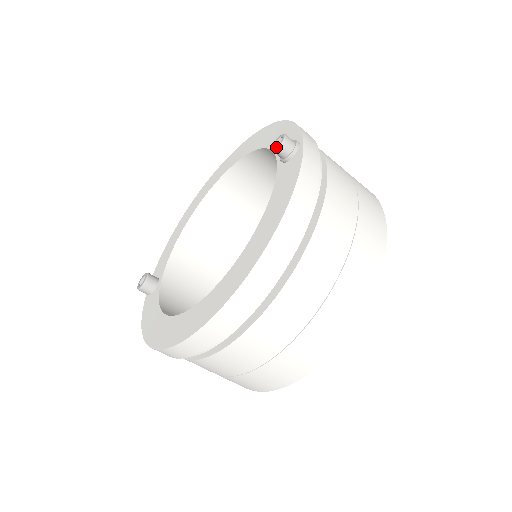
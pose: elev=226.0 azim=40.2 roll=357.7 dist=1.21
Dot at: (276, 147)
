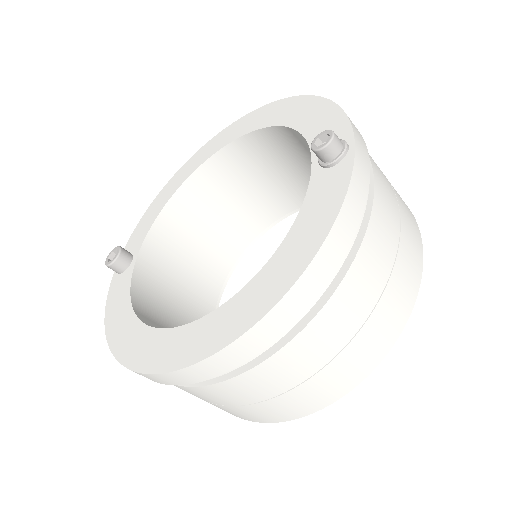
Dot at: (318, 147)
